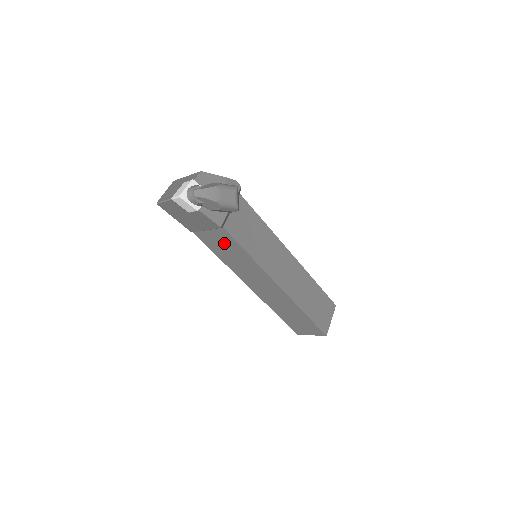
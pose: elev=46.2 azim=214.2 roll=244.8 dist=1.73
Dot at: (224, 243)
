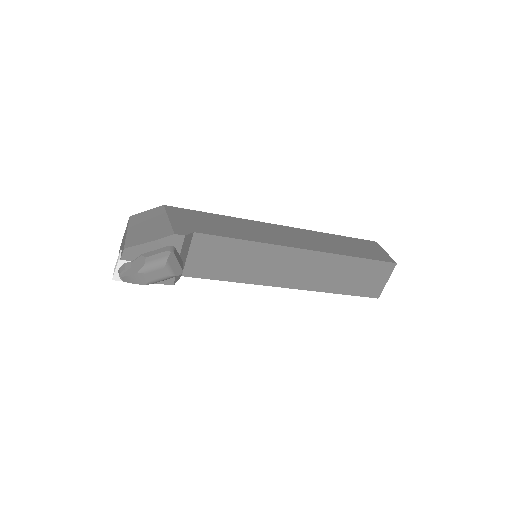
Dot at: occluded
